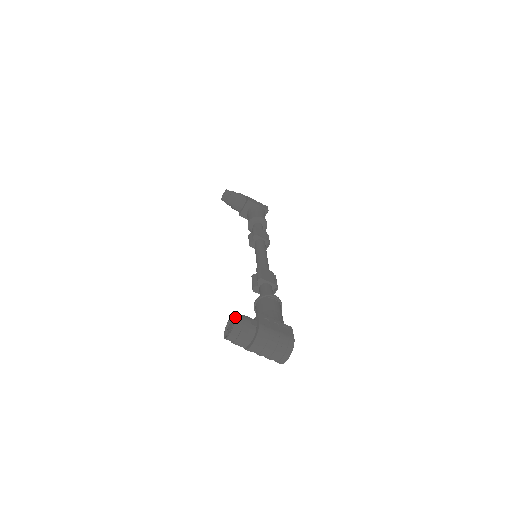
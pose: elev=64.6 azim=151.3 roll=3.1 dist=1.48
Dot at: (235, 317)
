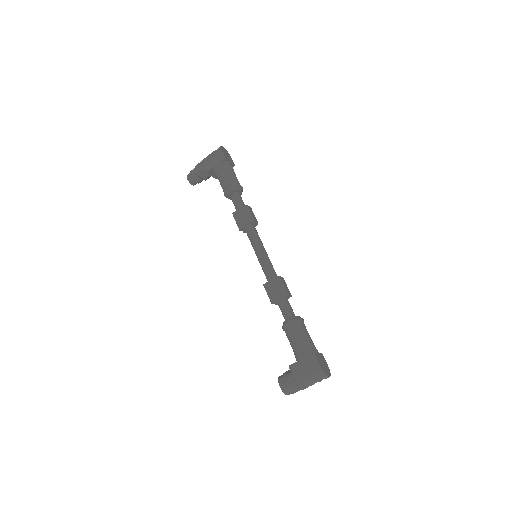
Dot at: (281, 378)
